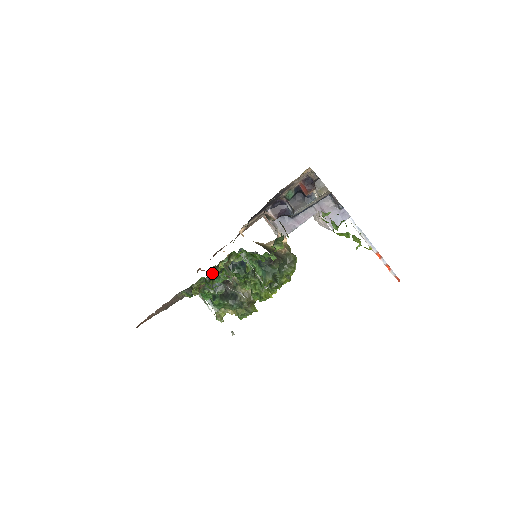
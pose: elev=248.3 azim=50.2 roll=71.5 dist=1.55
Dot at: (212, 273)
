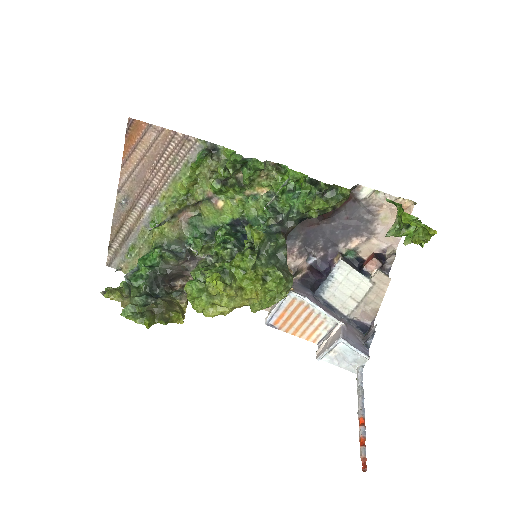
Dot at: (230, 186)
